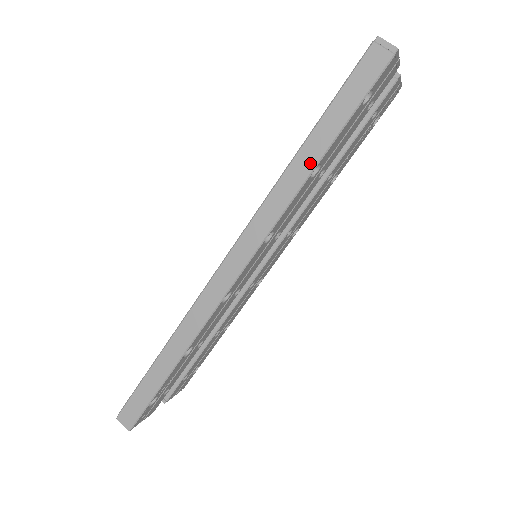
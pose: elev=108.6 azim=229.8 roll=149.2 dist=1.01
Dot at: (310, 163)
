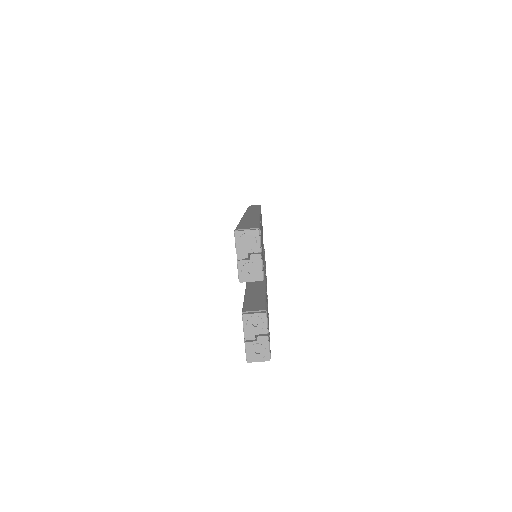
Dot at: occluded
